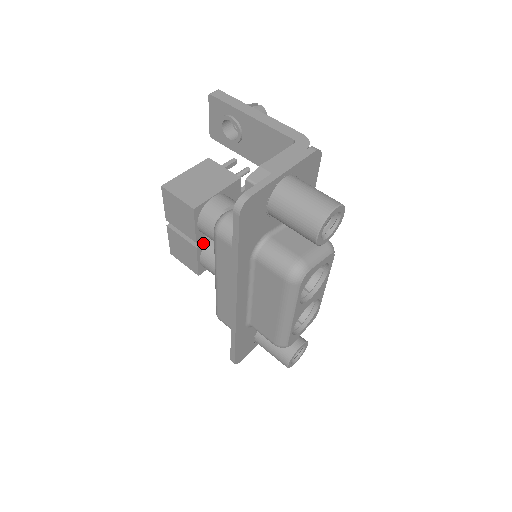
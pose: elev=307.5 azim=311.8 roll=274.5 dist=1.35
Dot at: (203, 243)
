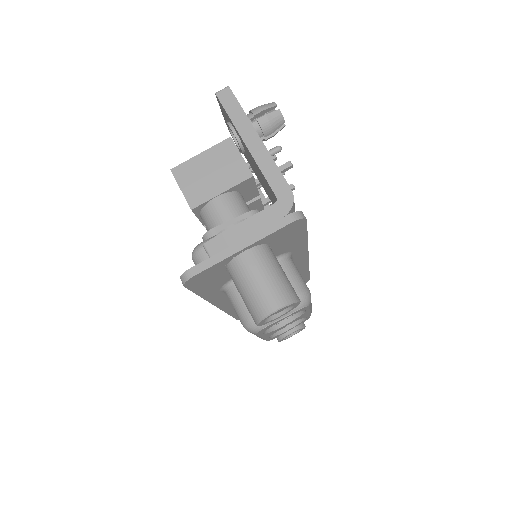
Dot at: occluded
